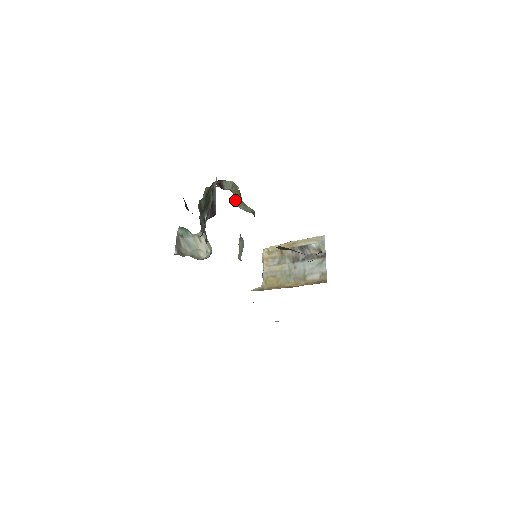
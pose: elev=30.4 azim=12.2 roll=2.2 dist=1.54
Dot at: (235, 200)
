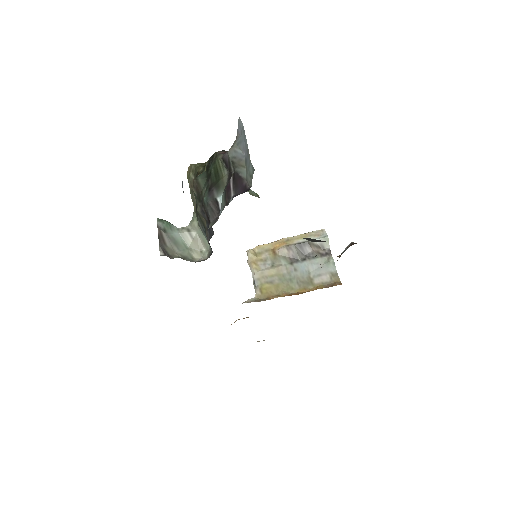
Dot at: occluded
